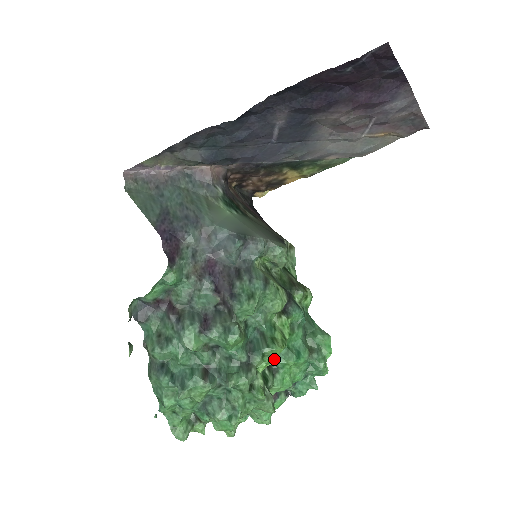
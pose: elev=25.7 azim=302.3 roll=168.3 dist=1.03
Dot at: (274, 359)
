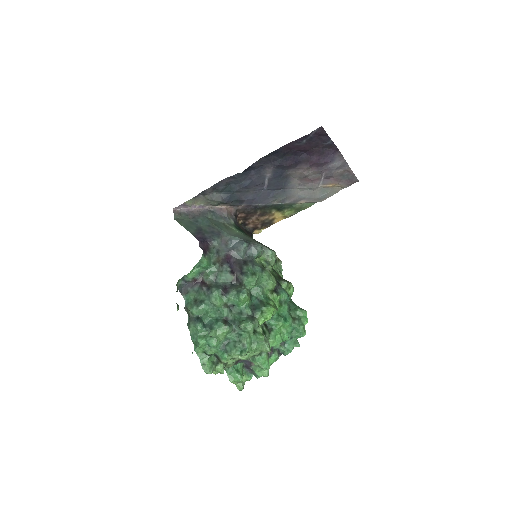
Dot at: (269, 316)
